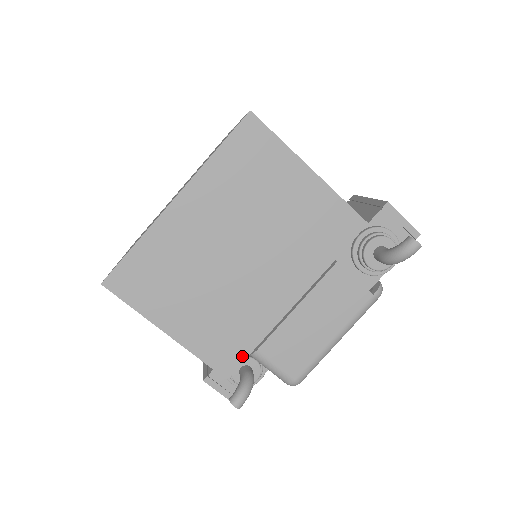
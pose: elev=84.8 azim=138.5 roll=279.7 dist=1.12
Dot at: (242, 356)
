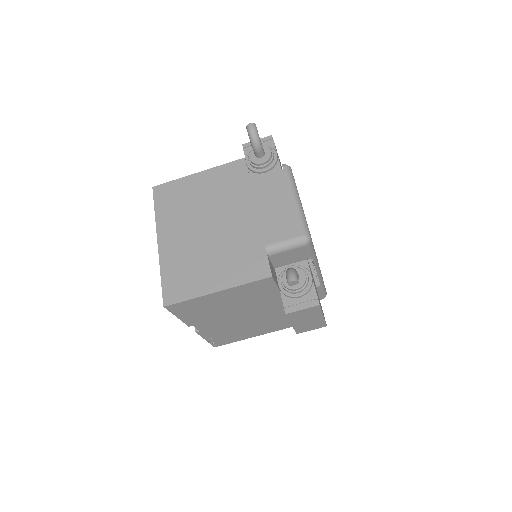
Dot at: (264, 259)
